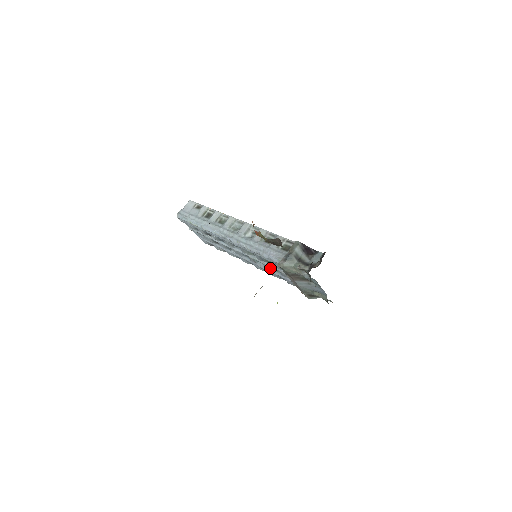
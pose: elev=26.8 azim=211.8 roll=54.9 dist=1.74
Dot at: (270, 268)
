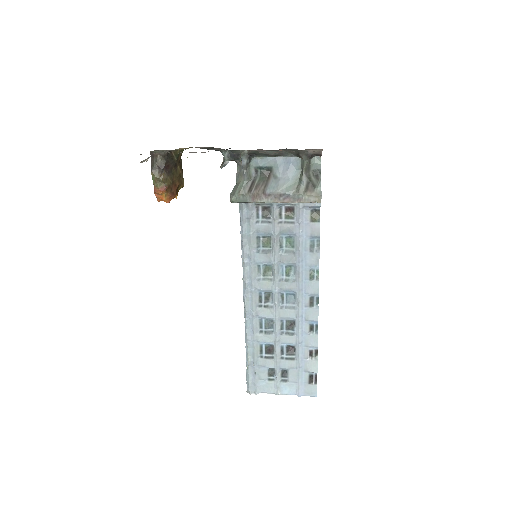
Dot at: (290, 253)
